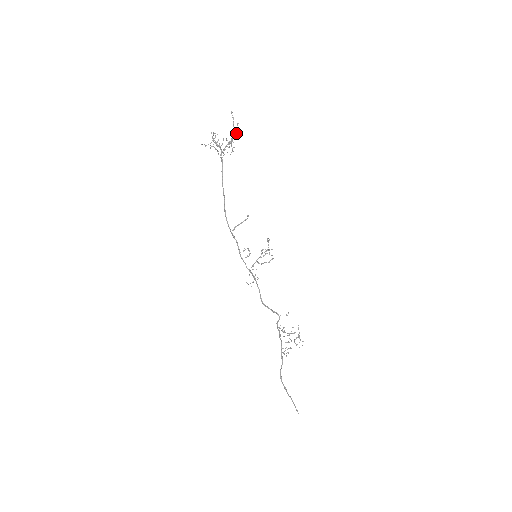
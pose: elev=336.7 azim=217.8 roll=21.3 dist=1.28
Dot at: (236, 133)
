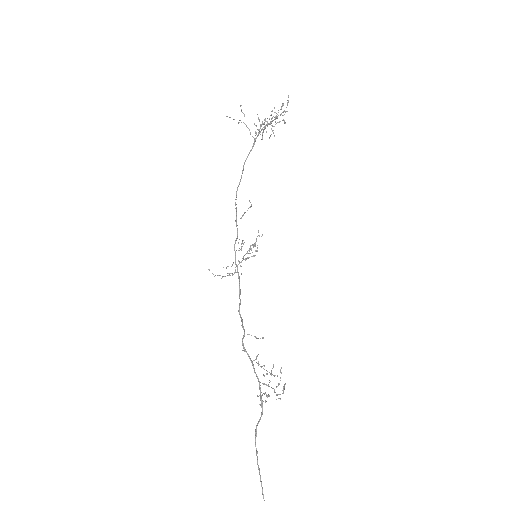
Dot at: occluded
